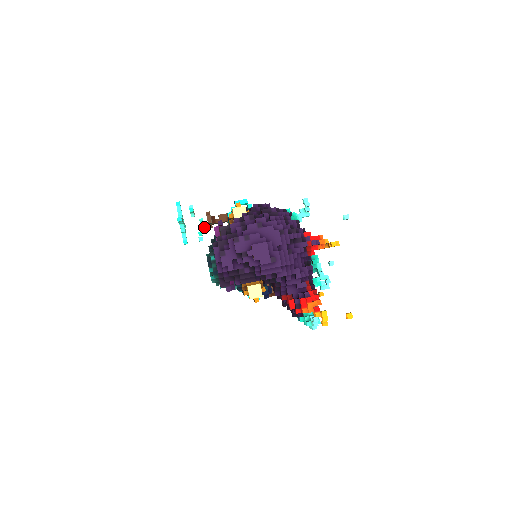
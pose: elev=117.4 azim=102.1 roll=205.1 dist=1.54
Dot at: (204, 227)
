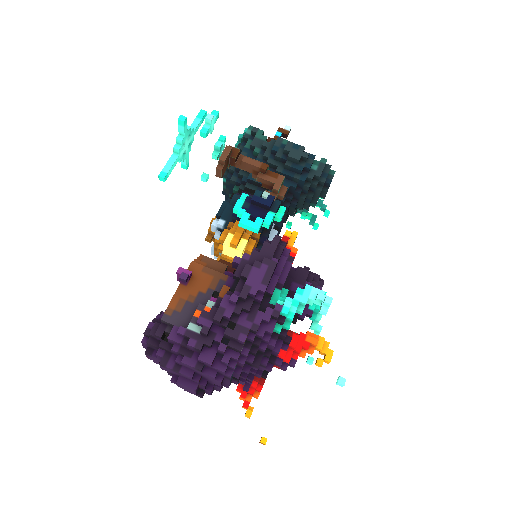
Dot at: occluded
